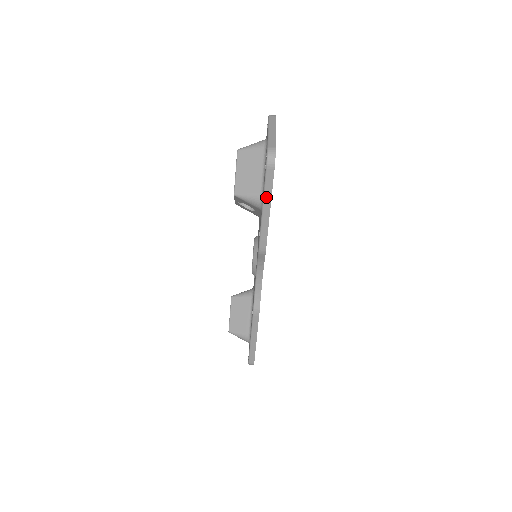
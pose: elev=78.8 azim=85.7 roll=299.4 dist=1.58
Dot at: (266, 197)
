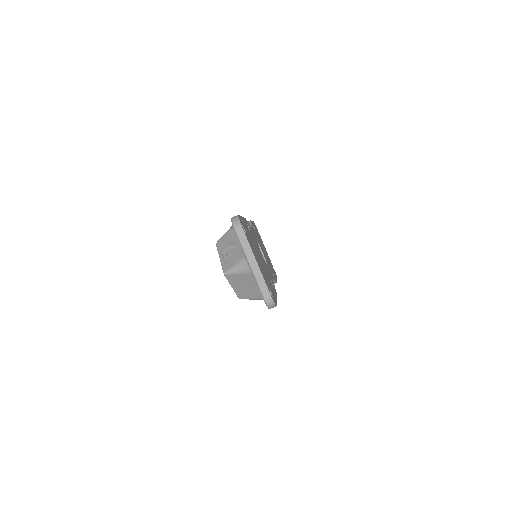
Dot at: occluded
